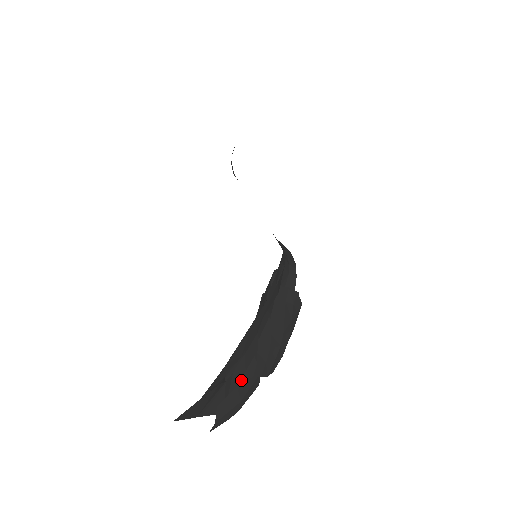
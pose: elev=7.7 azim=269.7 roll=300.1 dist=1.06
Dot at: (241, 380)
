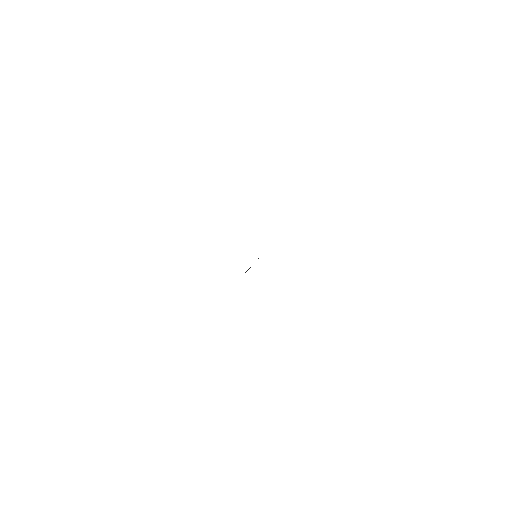
Dot at: occluded
